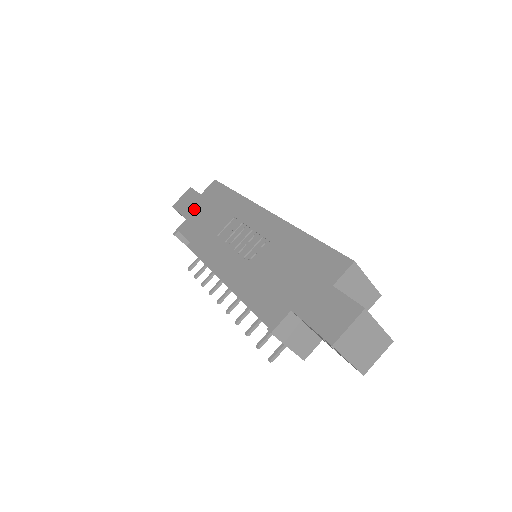
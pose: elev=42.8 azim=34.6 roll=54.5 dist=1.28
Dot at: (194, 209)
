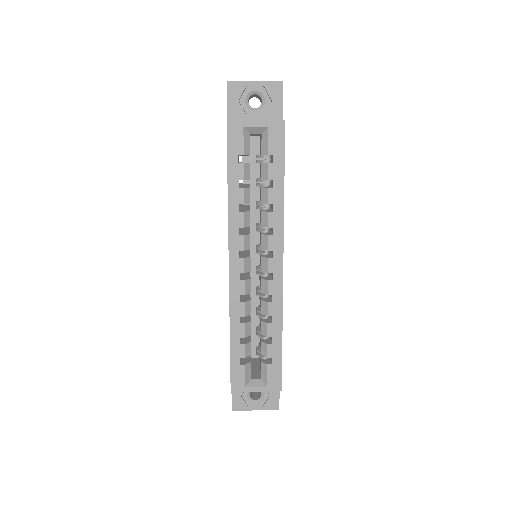
Dot at: occluded
